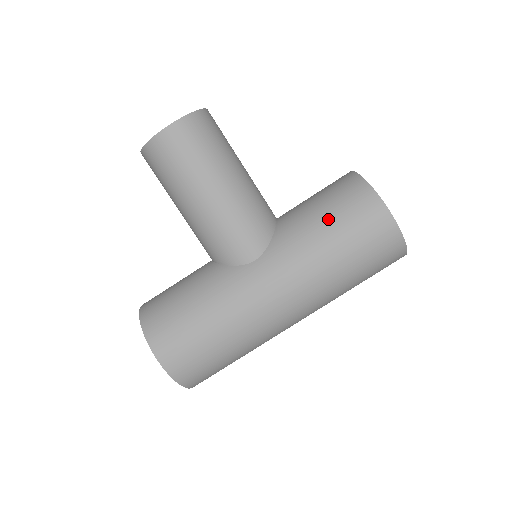
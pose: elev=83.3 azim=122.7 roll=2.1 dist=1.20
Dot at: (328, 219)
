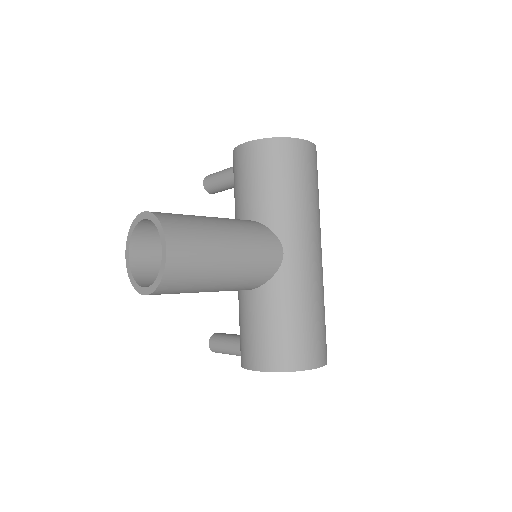
Dot at: (285, 182)
